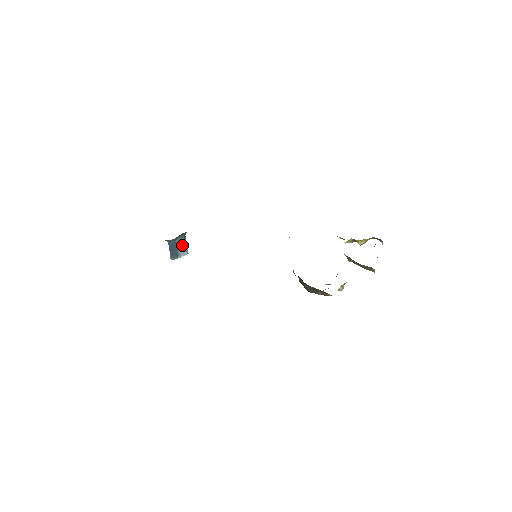
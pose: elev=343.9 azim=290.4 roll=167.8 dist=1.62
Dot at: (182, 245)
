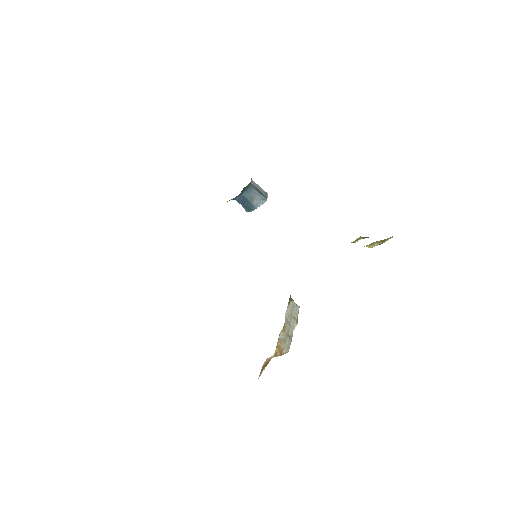
Dot at: (253, 196)
